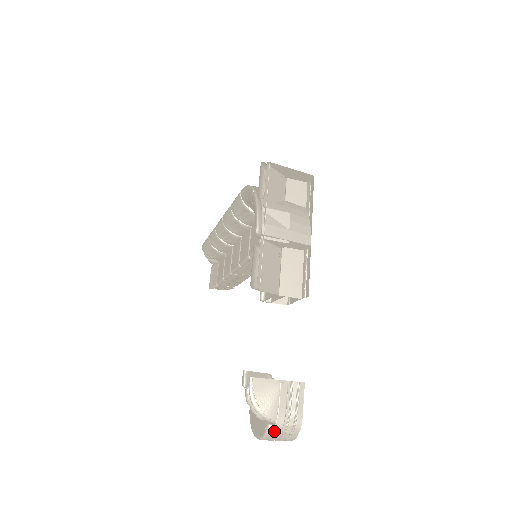
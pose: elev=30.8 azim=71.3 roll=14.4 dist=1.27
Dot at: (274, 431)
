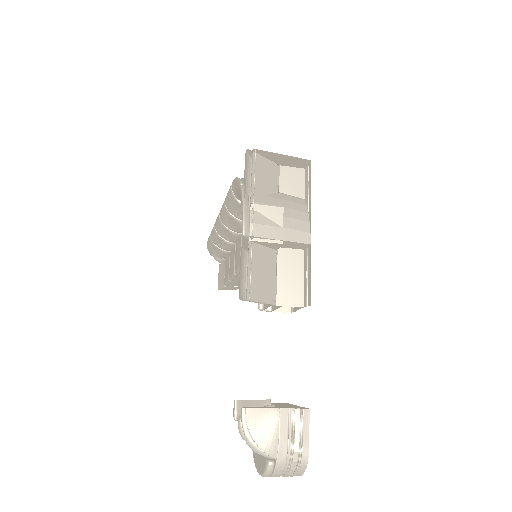
Dot at: (275, 468)
